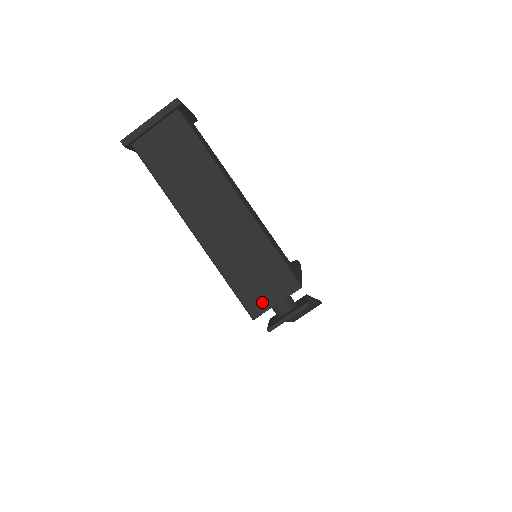
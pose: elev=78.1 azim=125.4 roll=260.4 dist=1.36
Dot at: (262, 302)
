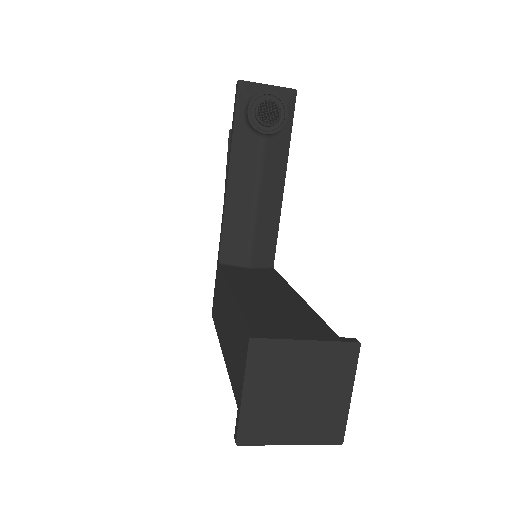
Dot at: occluded
